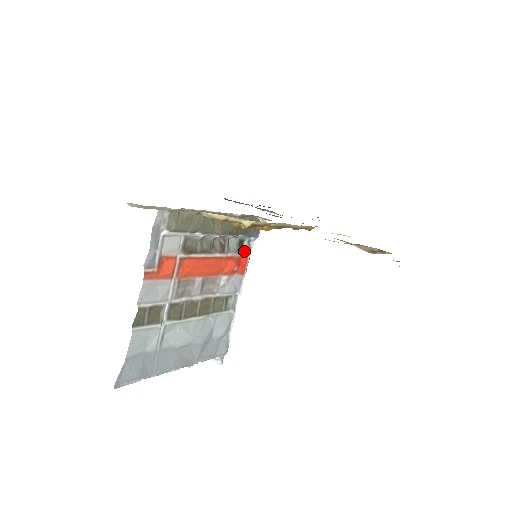
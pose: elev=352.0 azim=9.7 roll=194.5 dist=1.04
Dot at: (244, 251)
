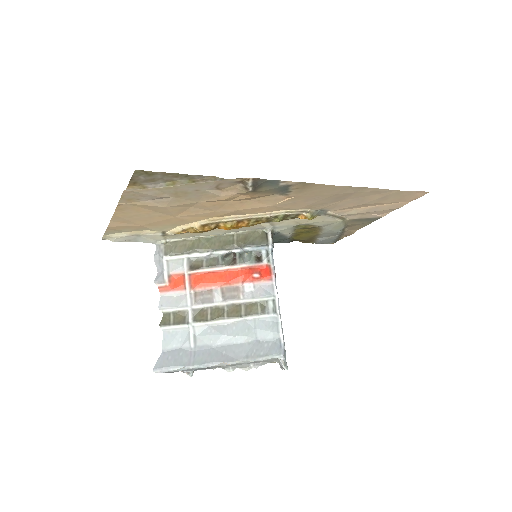
Dot at: (263, 260)
